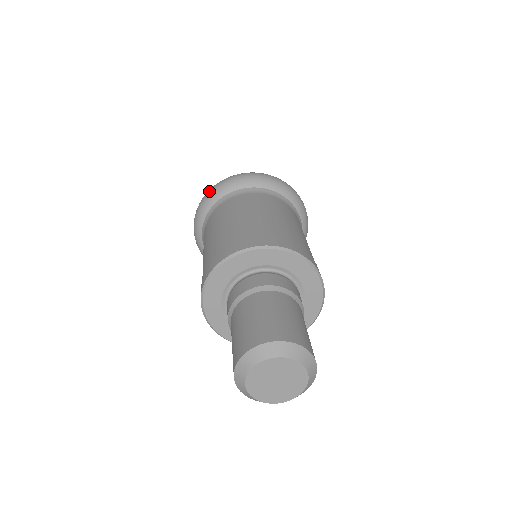
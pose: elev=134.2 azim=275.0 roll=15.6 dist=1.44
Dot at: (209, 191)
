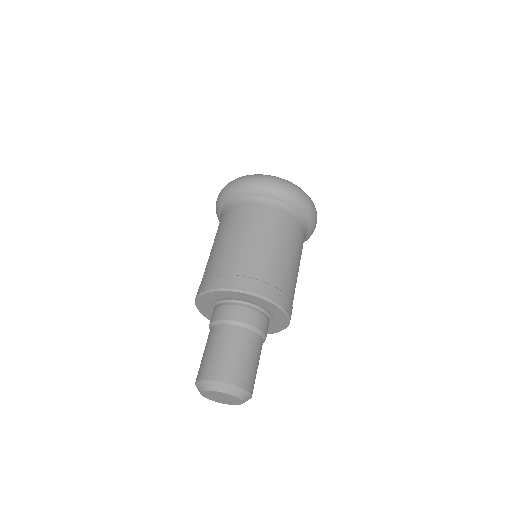
Dot at: (224, 189)
